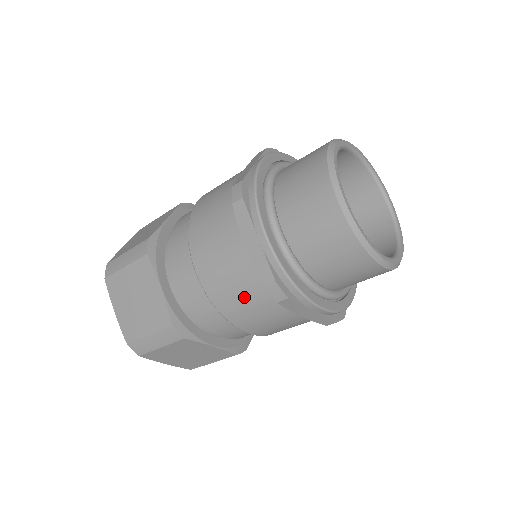
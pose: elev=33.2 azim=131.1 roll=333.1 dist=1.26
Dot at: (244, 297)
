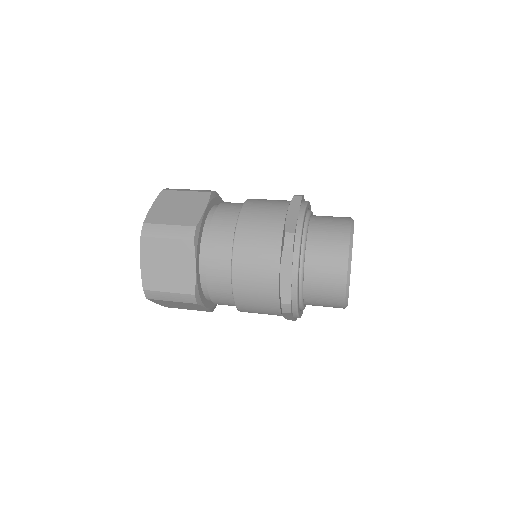
Dot at: occluded
